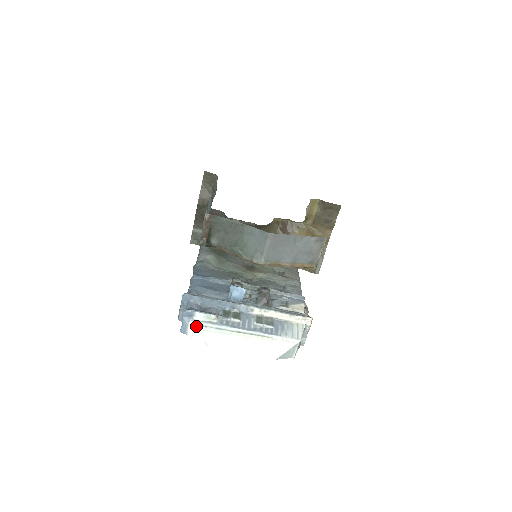
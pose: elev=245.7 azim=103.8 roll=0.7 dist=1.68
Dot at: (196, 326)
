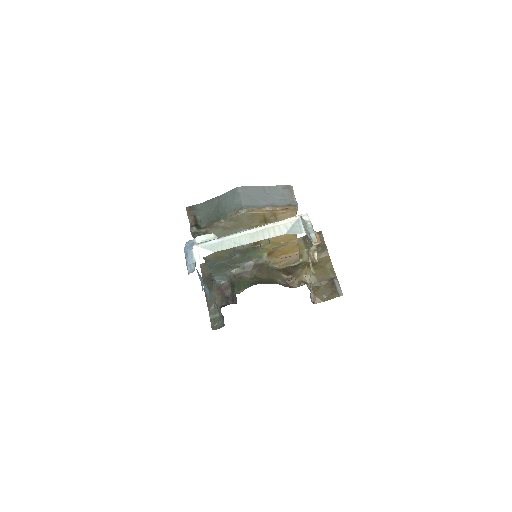
Dot at: (199, 245)
